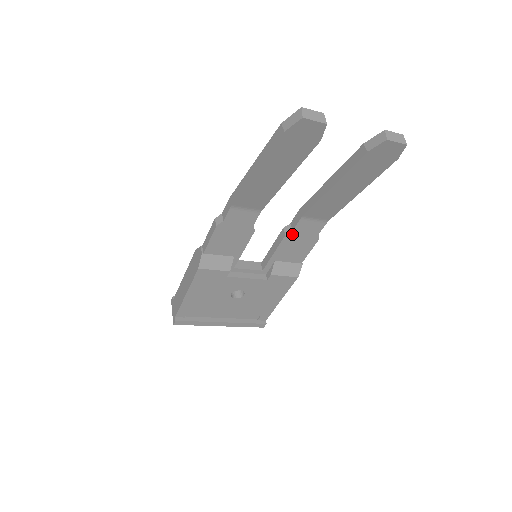
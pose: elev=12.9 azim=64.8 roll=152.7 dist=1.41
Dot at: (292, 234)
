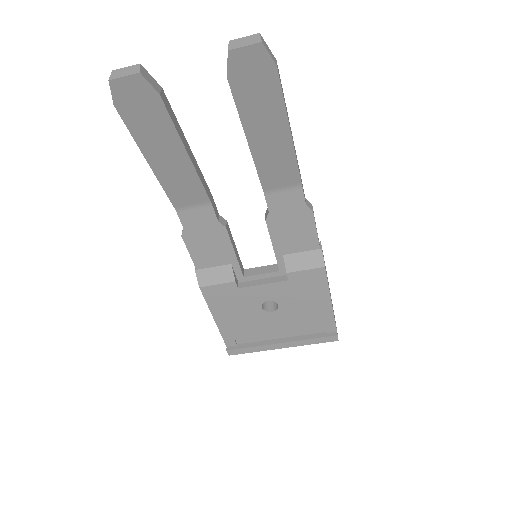
Dot at: (273, 217)
